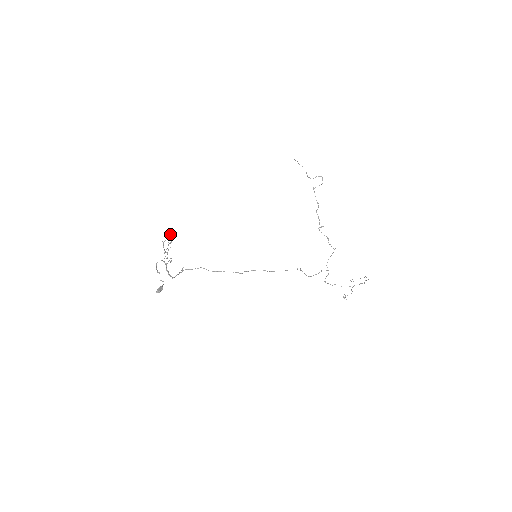
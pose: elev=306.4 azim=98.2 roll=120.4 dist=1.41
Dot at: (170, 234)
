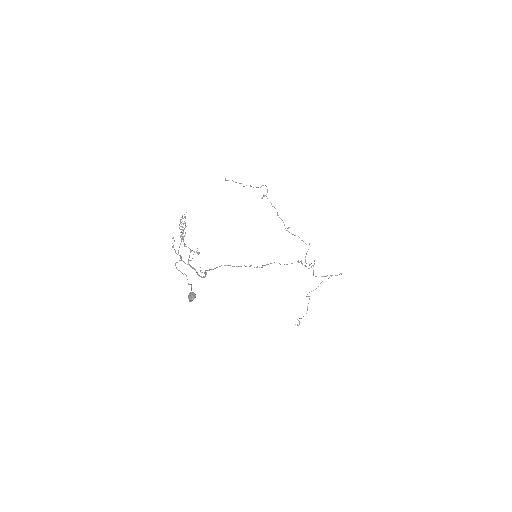
Dot at: (184, 223)
